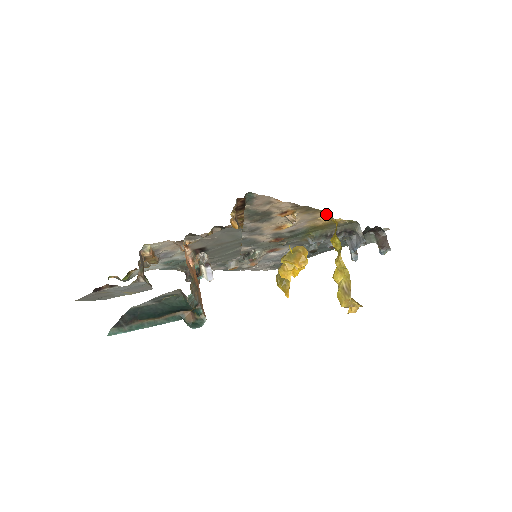
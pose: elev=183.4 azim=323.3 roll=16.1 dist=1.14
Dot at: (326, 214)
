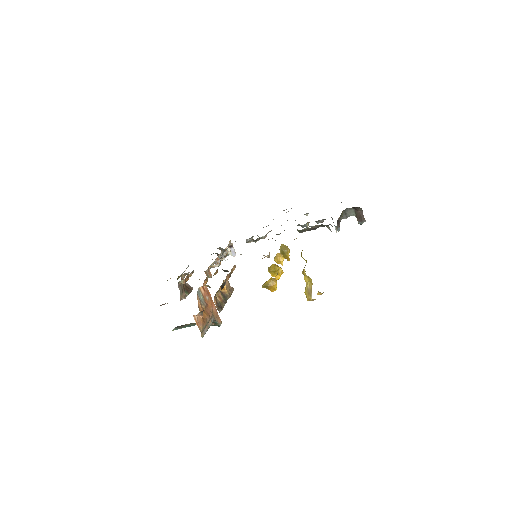
Dot at: occluded
